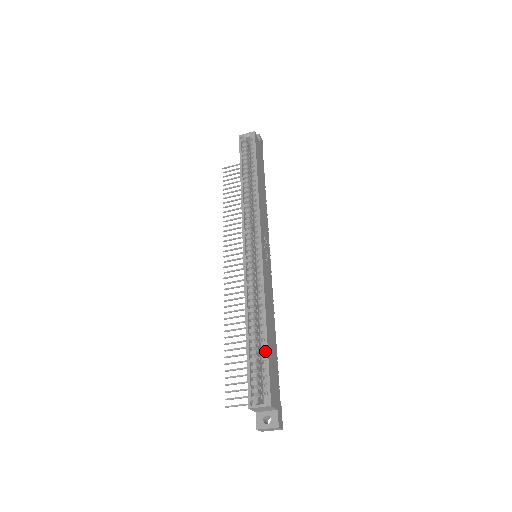
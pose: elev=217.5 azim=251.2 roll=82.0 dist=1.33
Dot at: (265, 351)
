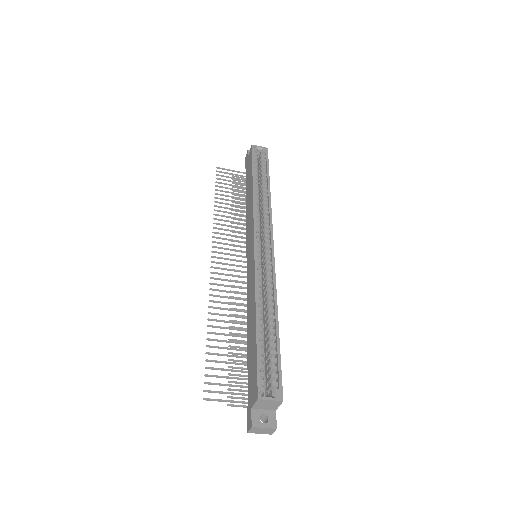
Dot at: (277, 345)
